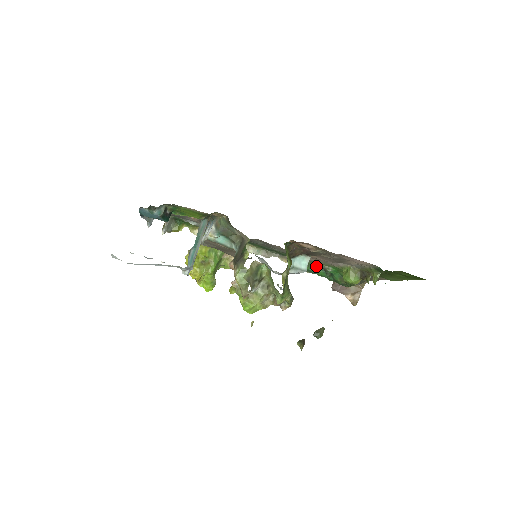
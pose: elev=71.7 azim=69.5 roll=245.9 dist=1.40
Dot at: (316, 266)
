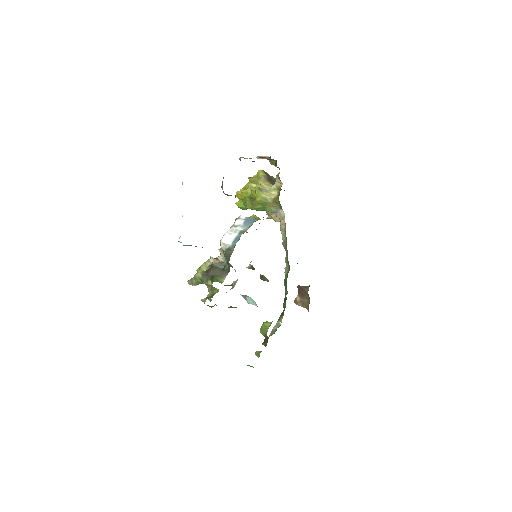
Dot at: occluded
